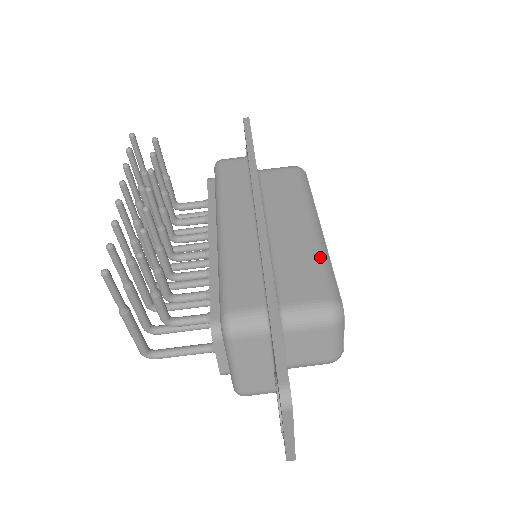
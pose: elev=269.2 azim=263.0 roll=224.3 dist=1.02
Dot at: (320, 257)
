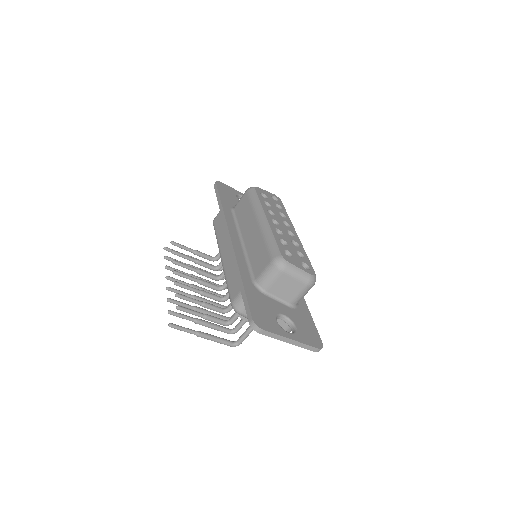
Dot at: (265, 238)
